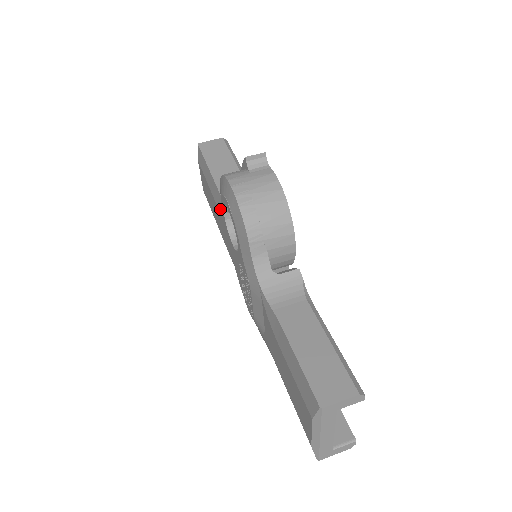
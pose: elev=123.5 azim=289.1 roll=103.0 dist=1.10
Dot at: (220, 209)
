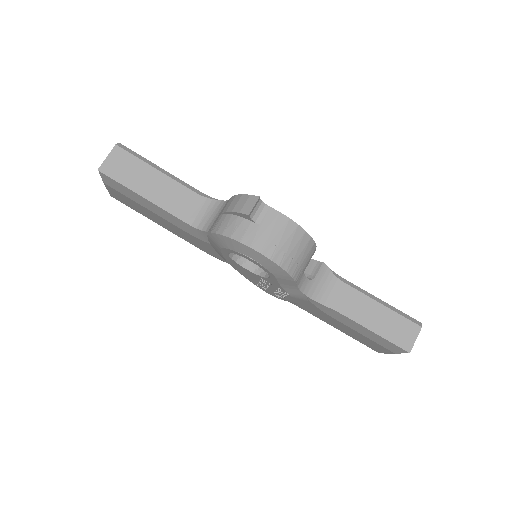
Dot at: (189, 232)
